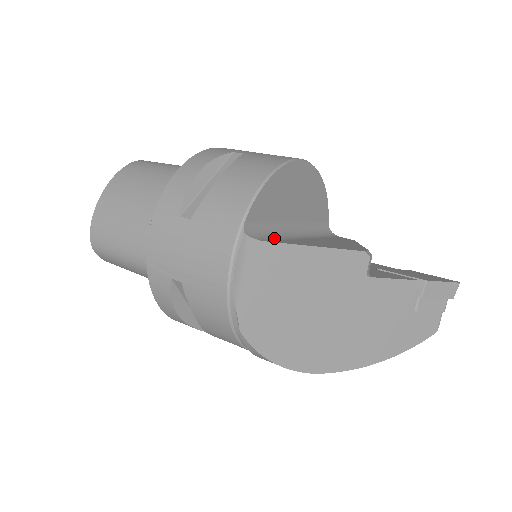
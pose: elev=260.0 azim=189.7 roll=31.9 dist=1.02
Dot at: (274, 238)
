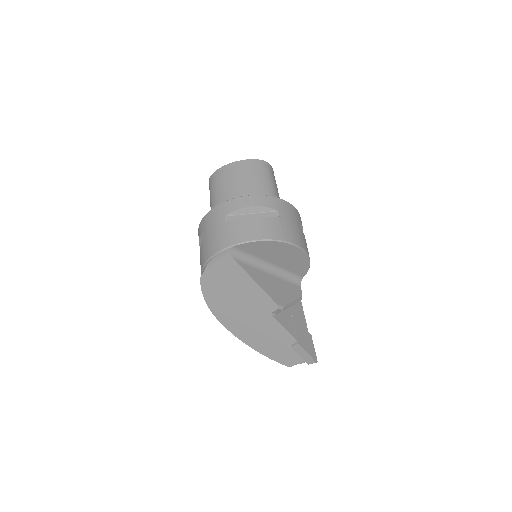
Dot at: (245, 262)
